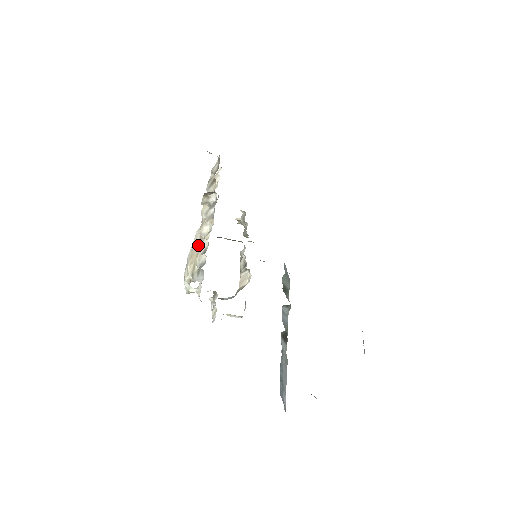
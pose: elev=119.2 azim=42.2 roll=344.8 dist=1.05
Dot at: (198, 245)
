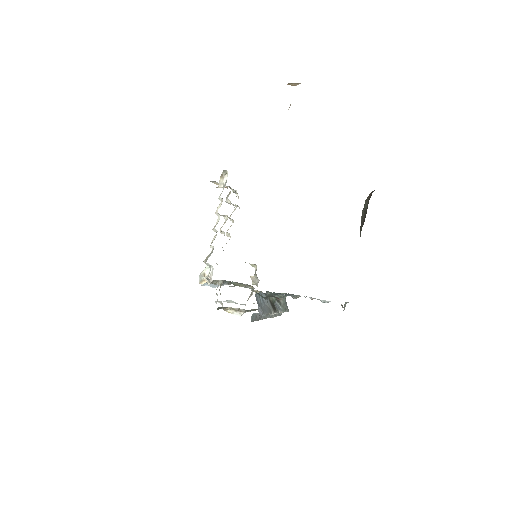
Dot at: occluded
